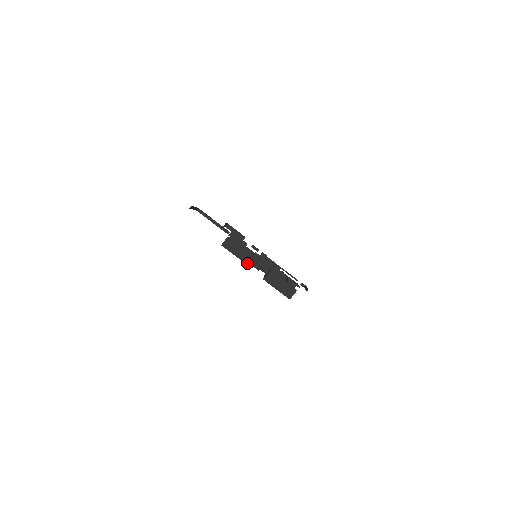
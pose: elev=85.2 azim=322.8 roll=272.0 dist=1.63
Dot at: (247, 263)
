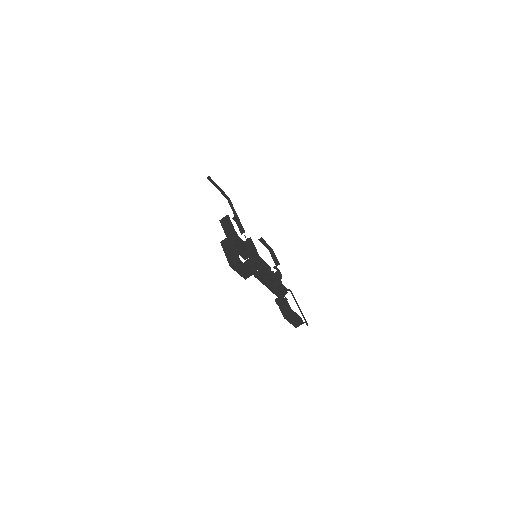
Dot at: occluded
